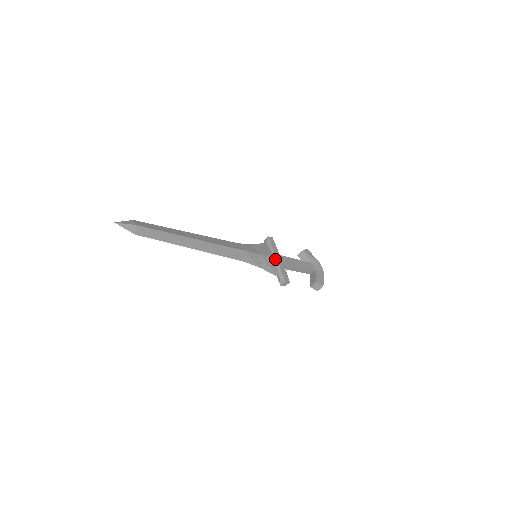
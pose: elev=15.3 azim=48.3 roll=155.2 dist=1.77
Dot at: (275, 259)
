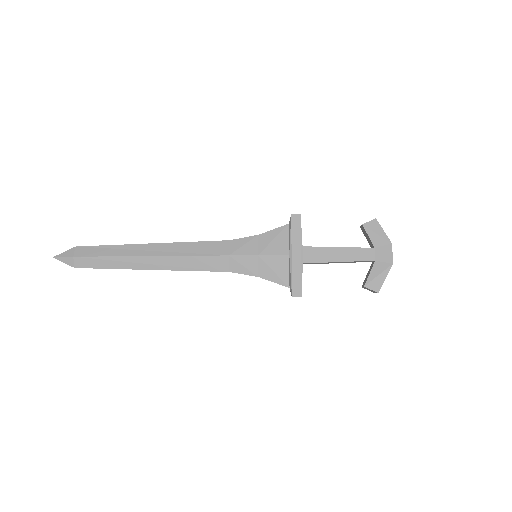
Dot at: (289, 257)
